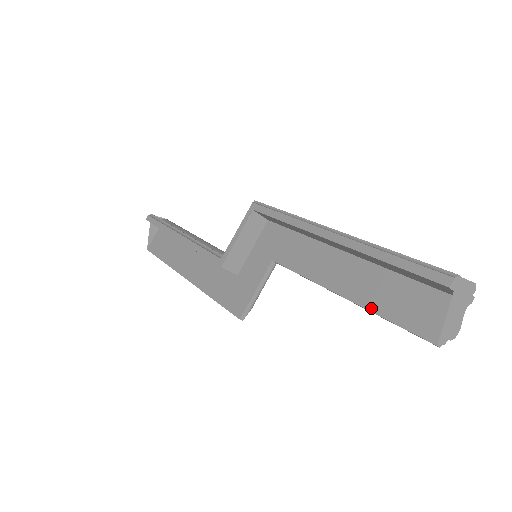
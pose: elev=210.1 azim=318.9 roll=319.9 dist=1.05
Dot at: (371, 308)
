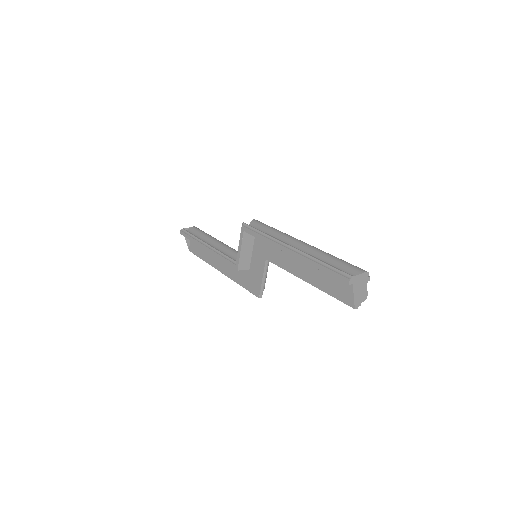
Dot at: (322, 289)
